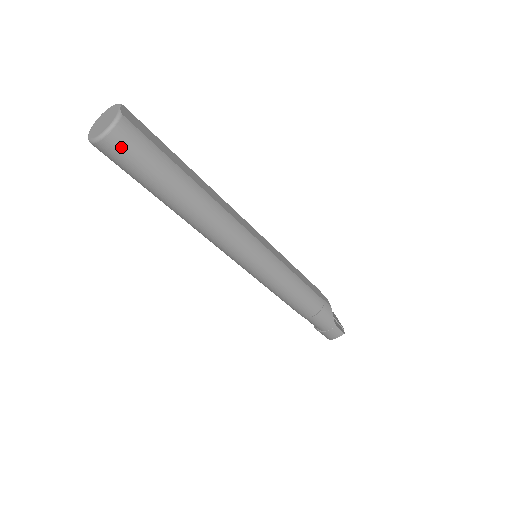
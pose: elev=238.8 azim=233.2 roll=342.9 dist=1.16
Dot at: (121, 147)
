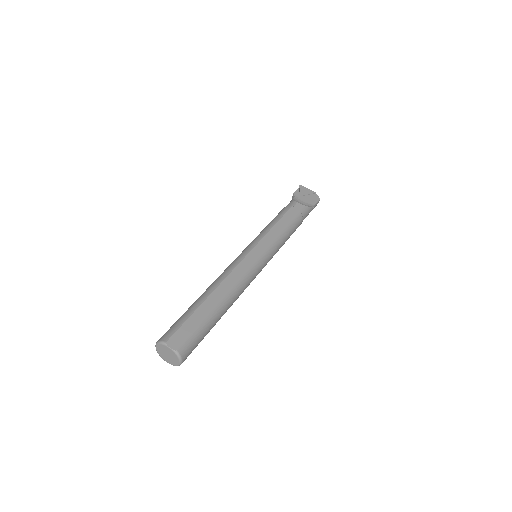
Dot at: (189, 354)
